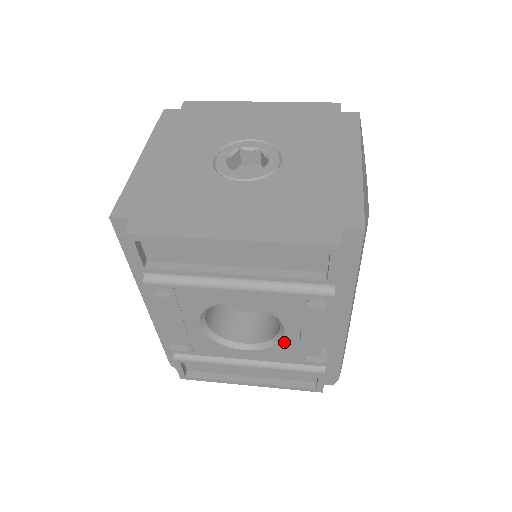
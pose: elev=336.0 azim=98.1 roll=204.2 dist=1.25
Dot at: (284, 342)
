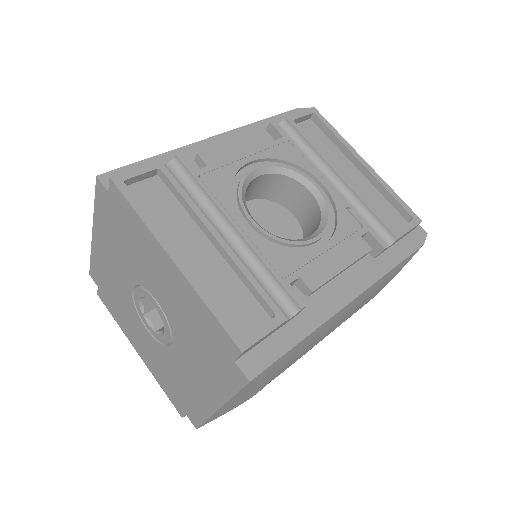
Dot at: occluded
